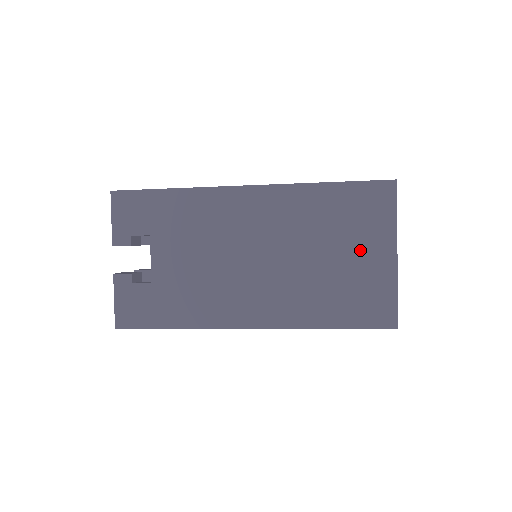
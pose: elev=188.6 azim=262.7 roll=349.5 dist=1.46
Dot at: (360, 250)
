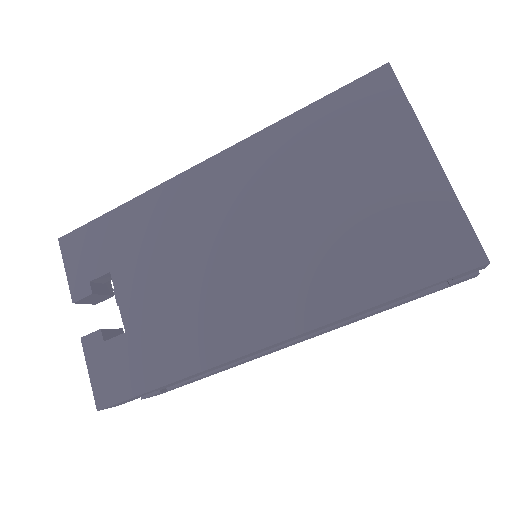
Dot at: (378, 174)
